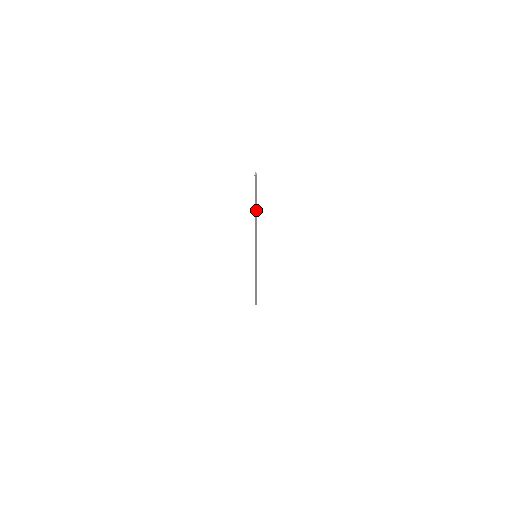
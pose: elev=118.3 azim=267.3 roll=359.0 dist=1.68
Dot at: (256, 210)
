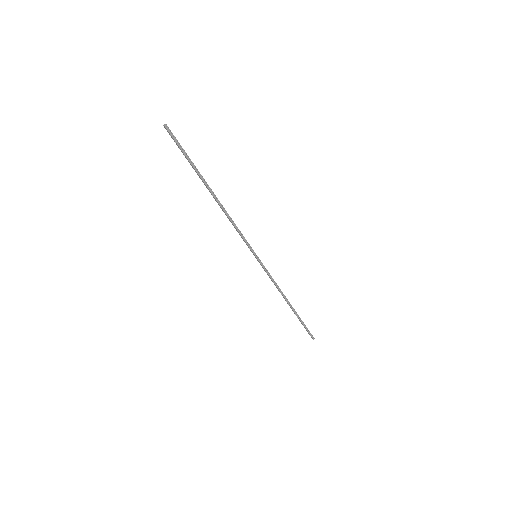
Dot at: (204, 180)
